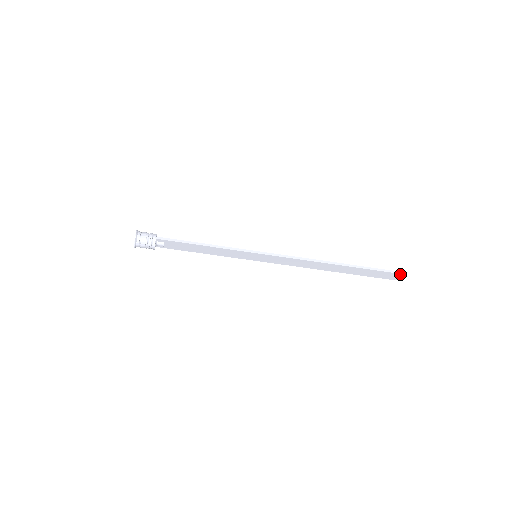
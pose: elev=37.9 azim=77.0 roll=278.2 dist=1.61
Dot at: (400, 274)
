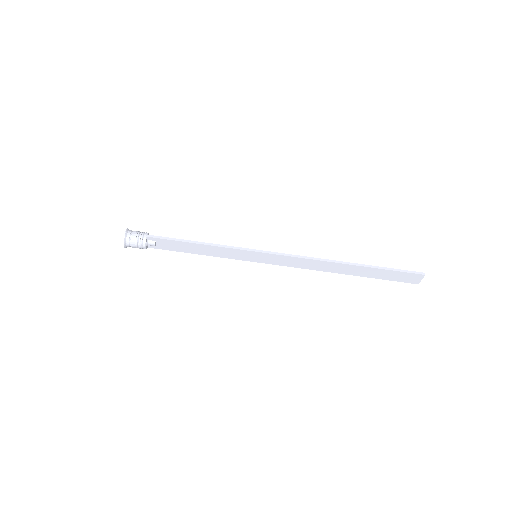
Dot at: (422, 275)
